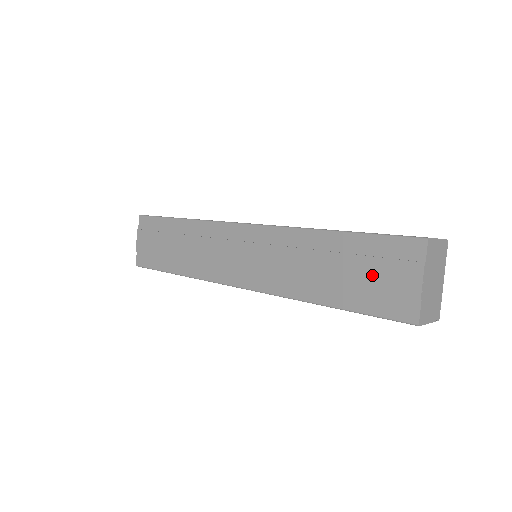
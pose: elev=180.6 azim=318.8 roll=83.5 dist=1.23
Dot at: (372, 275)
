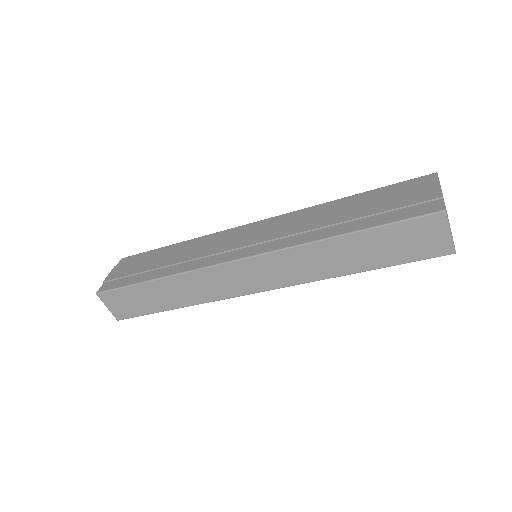
Dot at: (392, 200)
